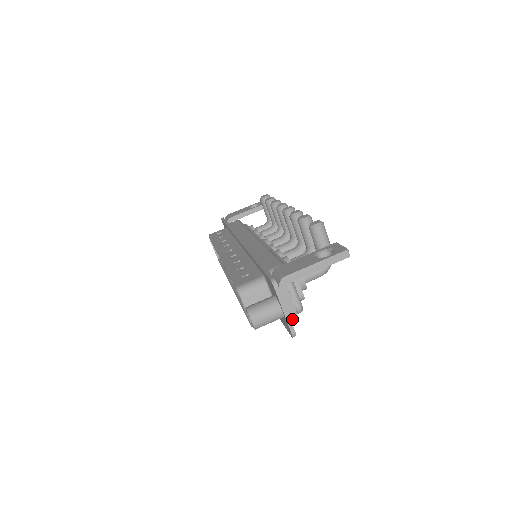
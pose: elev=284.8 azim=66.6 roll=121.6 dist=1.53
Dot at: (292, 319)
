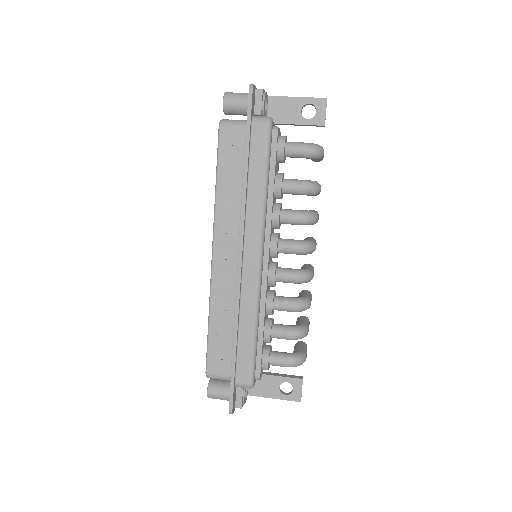
Dot at: (258, 89)
